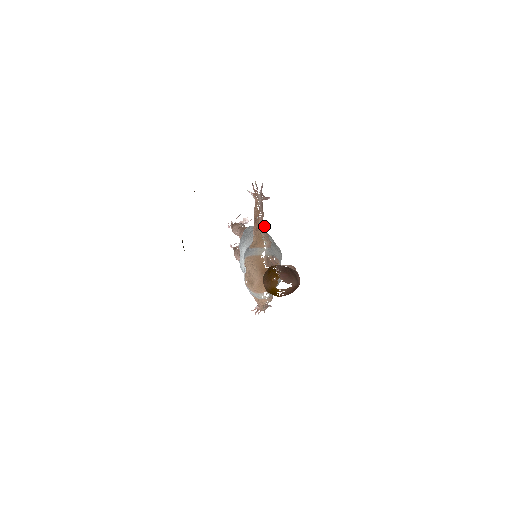
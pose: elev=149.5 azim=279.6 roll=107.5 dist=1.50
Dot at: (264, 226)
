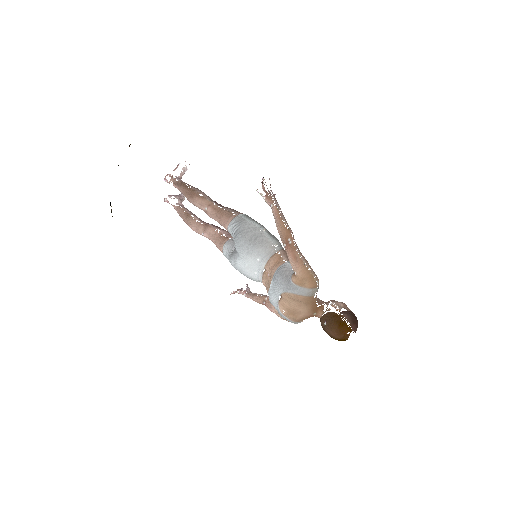
Dot at: (301, 253)
